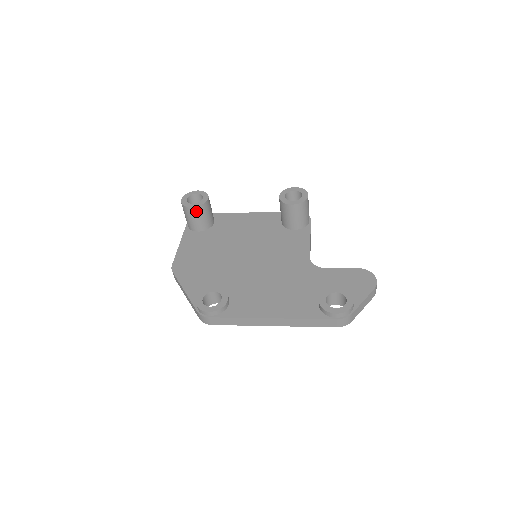
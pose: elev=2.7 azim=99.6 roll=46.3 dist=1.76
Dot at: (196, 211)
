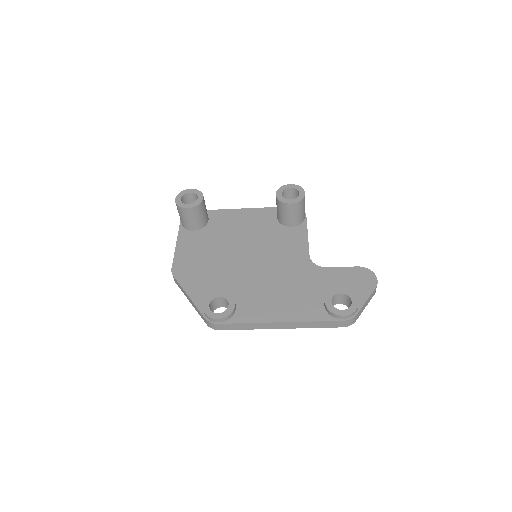
Dot at: (192, 211)
